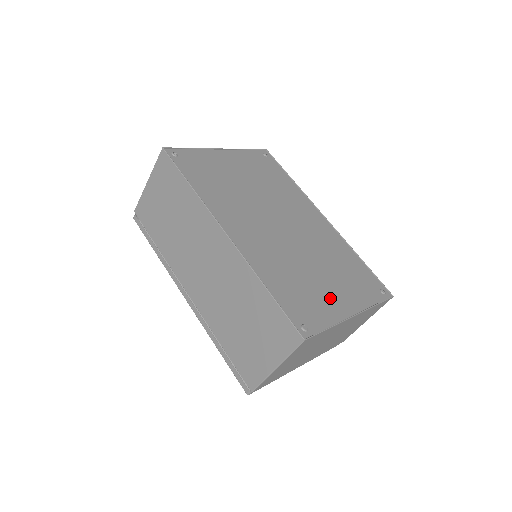
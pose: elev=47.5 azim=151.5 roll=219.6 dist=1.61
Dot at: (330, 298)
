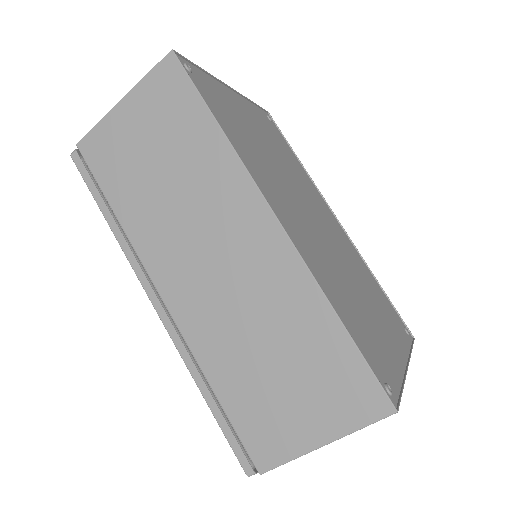
Dot at: (384, 339)
